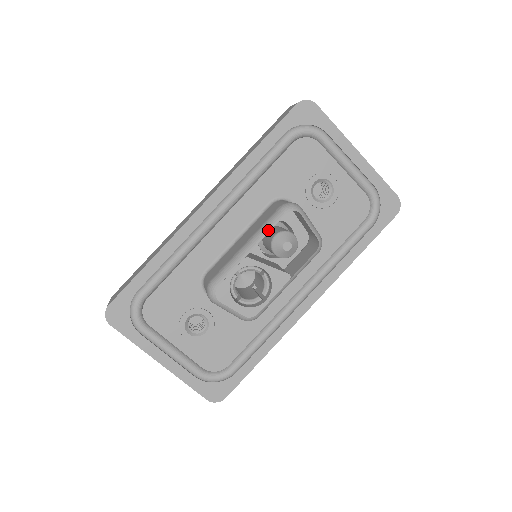
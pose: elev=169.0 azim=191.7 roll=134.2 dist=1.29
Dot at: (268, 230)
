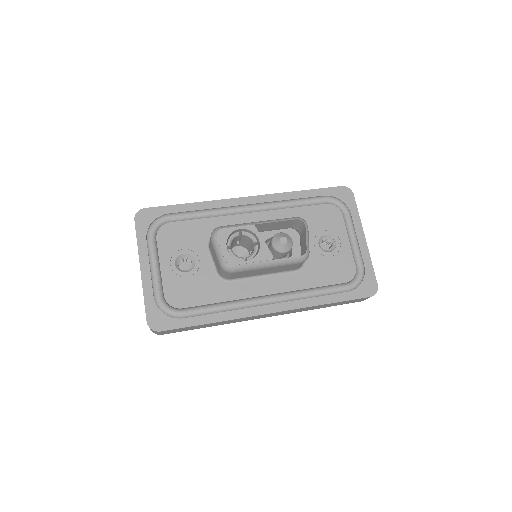
Dot at: (279, 220)
